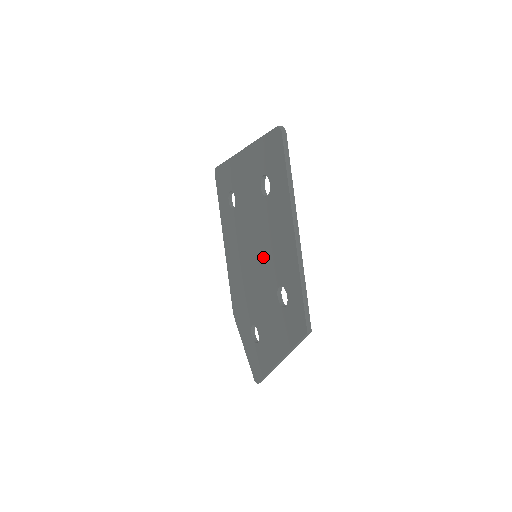
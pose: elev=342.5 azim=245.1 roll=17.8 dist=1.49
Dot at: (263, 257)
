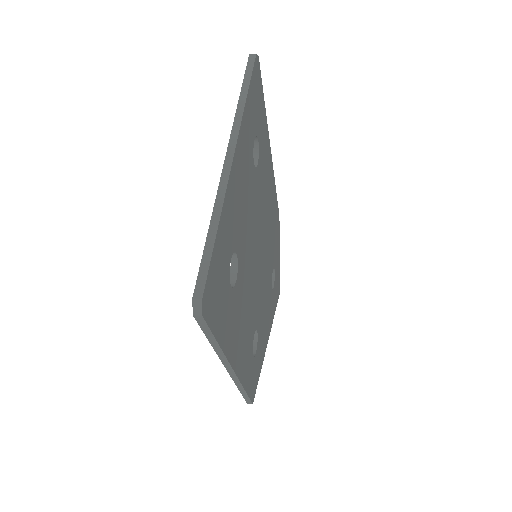
Dot at: occluded
